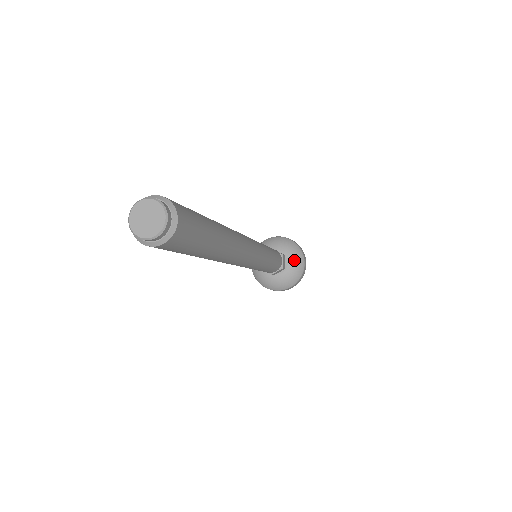
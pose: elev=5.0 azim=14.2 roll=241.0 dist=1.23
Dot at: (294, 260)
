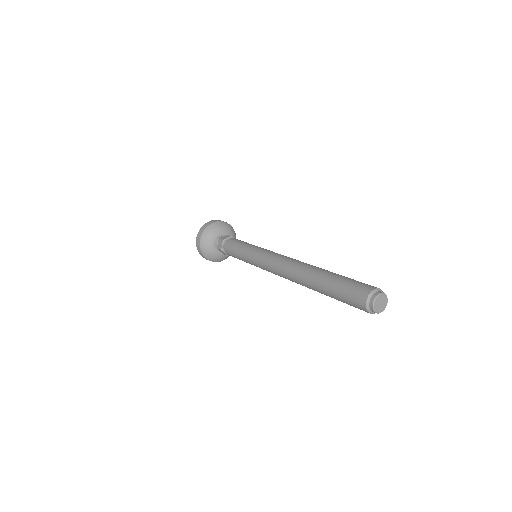
Dot at: (229, 231)
